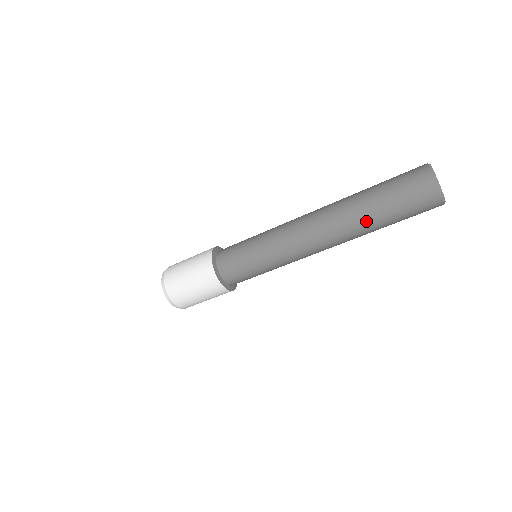
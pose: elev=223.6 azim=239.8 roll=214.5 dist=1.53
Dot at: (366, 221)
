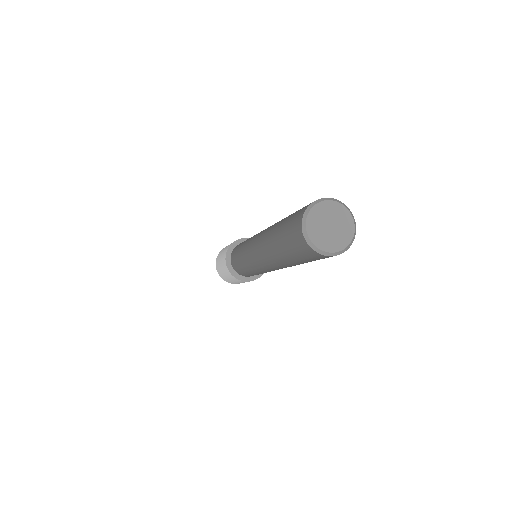
Dot at: (274, 249)
